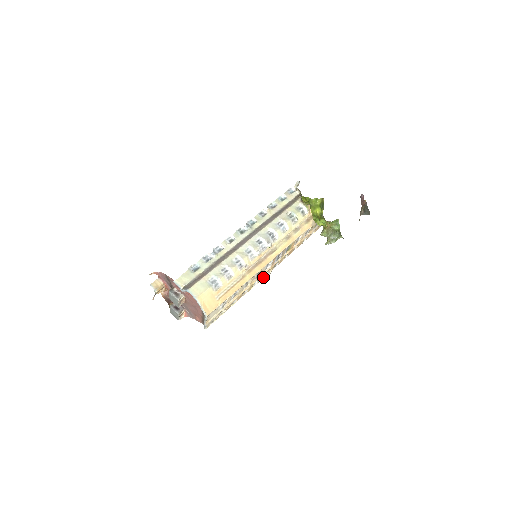
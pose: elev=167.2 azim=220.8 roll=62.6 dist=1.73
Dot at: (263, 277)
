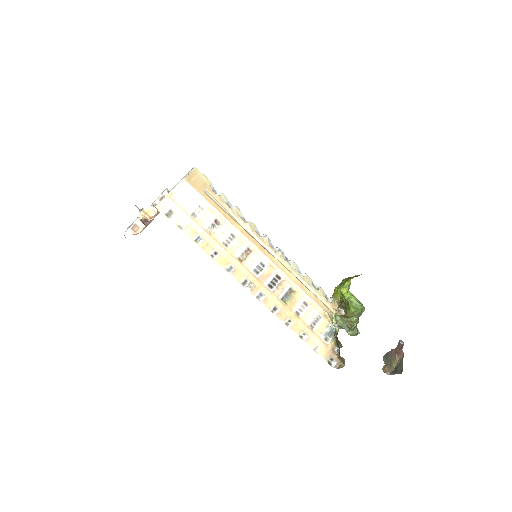
Dot at: (240, 282)
